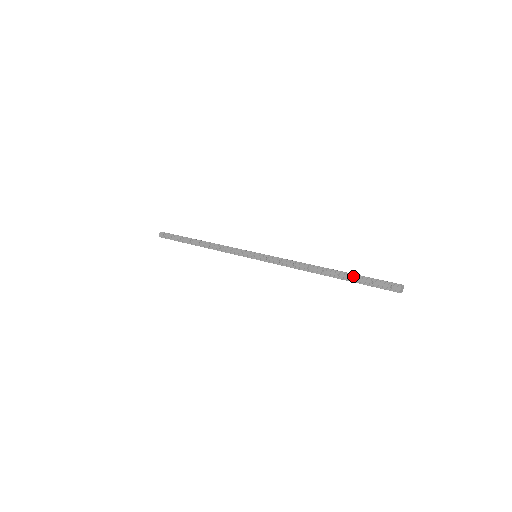
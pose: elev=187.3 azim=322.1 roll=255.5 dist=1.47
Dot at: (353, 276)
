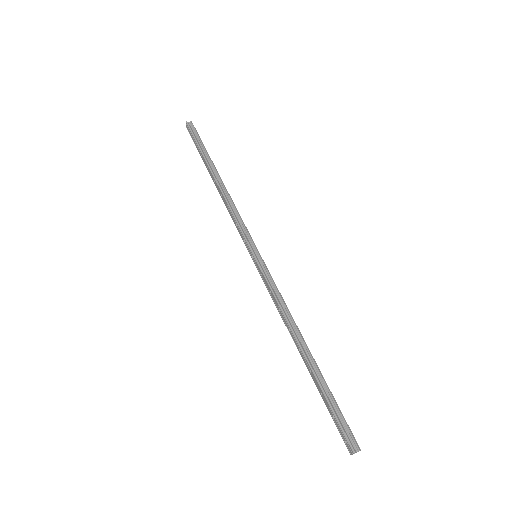
Dot at: (320, 390)
